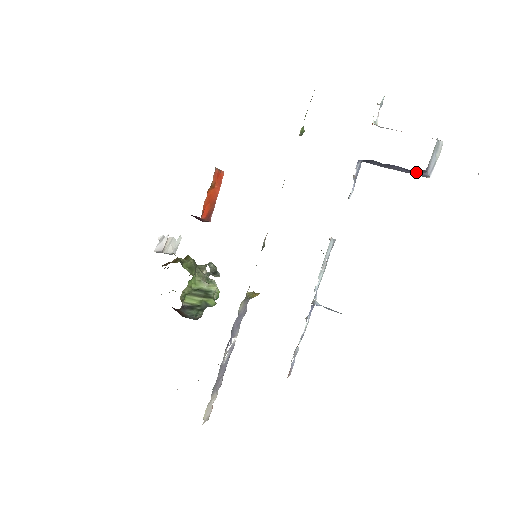
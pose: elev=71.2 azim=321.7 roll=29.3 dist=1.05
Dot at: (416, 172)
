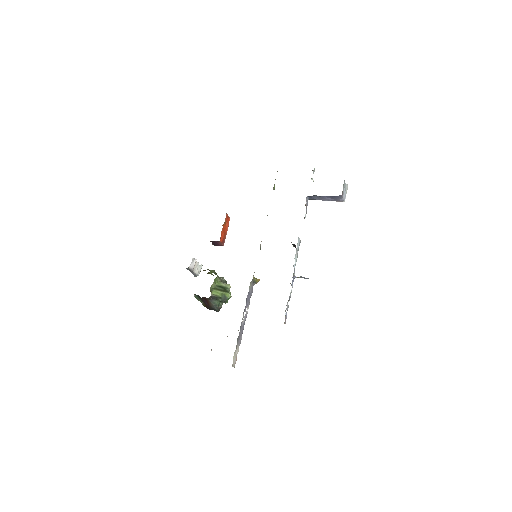
Dot at: (337, 198)
